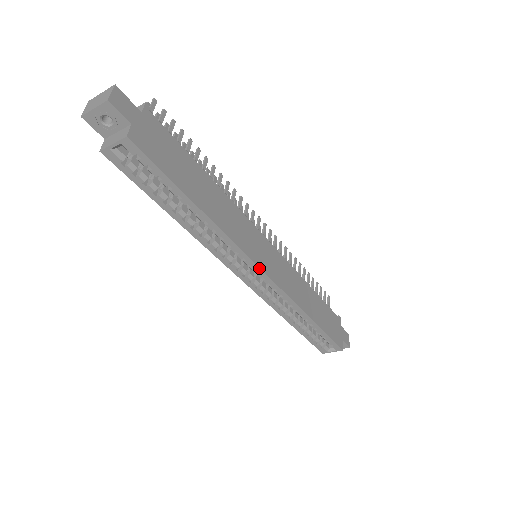
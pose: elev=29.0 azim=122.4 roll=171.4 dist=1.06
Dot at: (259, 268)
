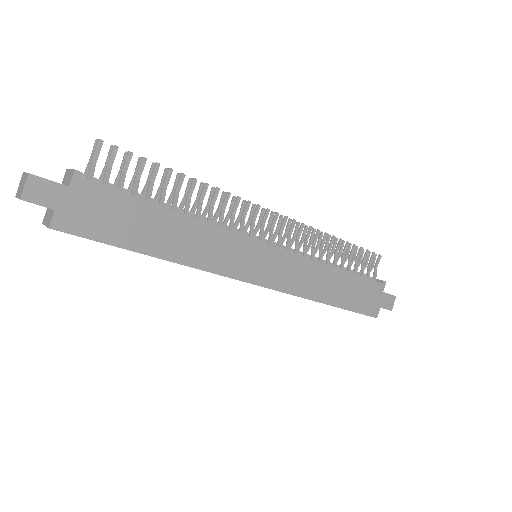
Dot at: (246, 282)
